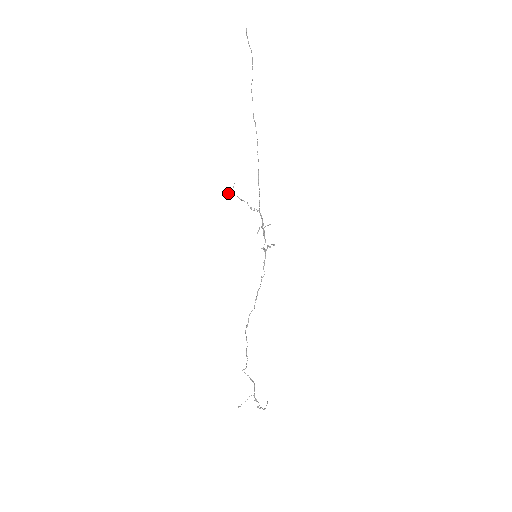
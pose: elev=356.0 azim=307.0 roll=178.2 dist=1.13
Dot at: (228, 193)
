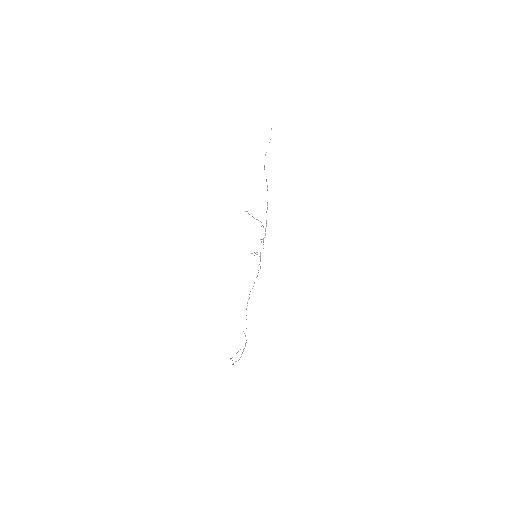
Dot at: (245, 211)
